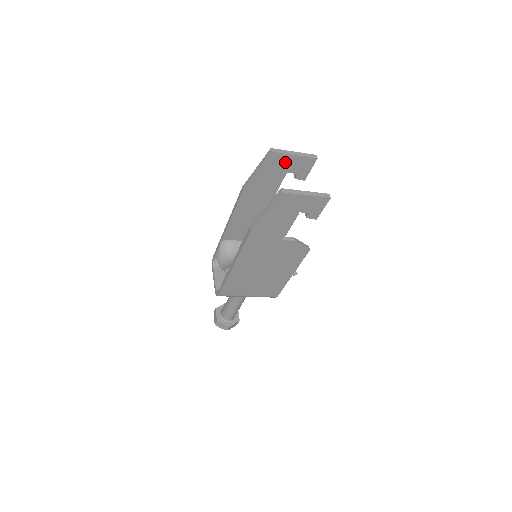
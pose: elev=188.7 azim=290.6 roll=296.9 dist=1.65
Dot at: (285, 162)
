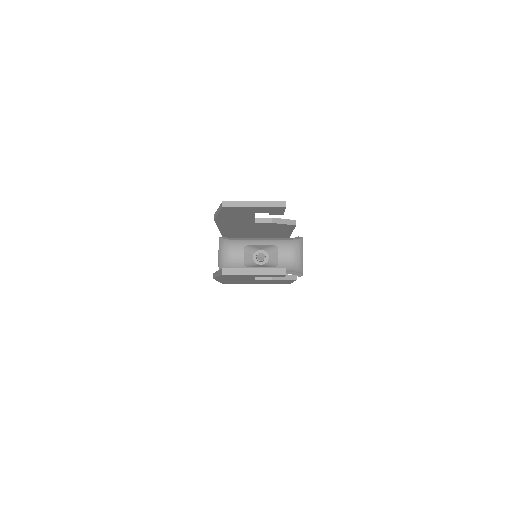
Dot at: (246, 210)
